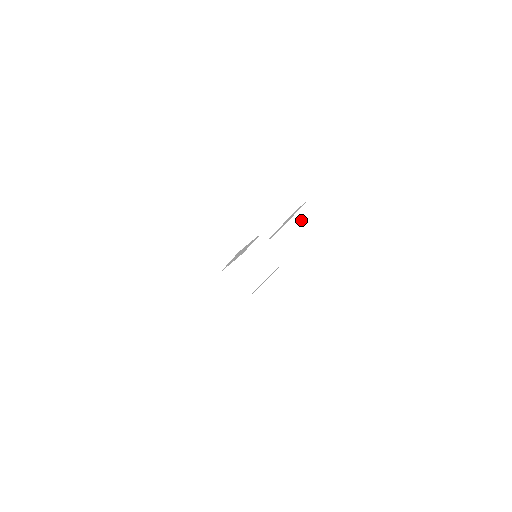
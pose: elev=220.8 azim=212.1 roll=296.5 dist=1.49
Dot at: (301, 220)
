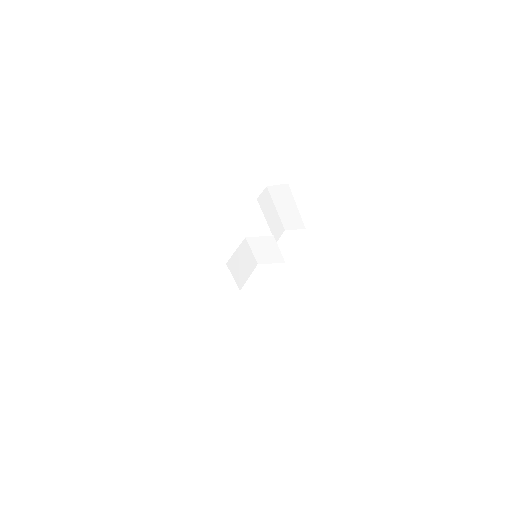
Dot at: (281, 203)
